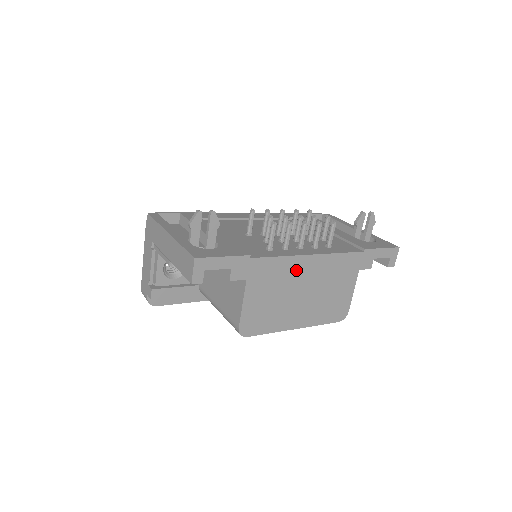
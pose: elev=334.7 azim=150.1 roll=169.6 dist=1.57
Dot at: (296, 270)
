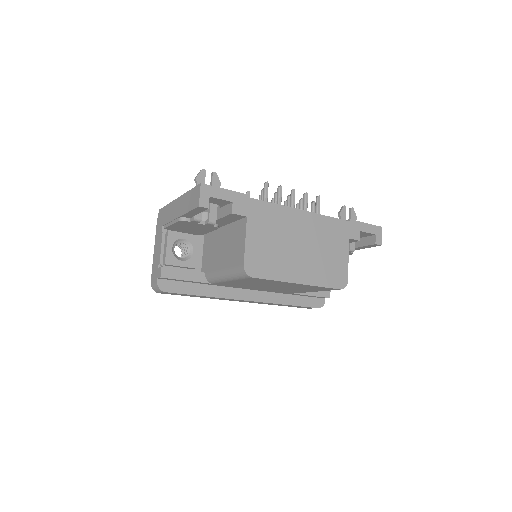
Dot at: (290, 221)
